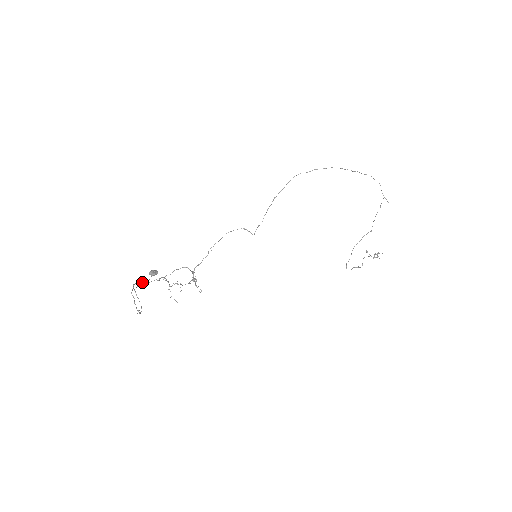
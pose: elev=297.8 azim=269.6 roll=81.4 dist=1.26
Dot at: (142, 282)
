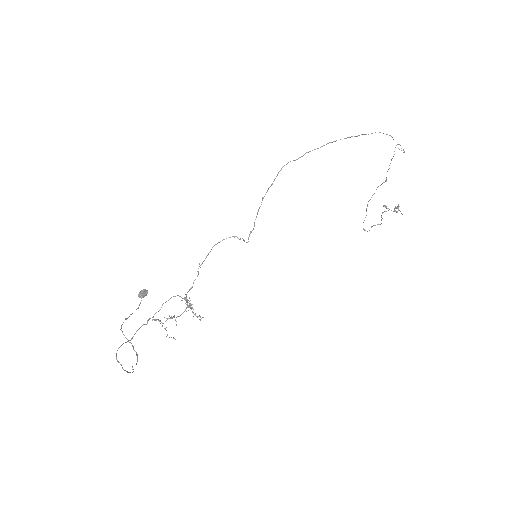
Dot at: (132, 313)
